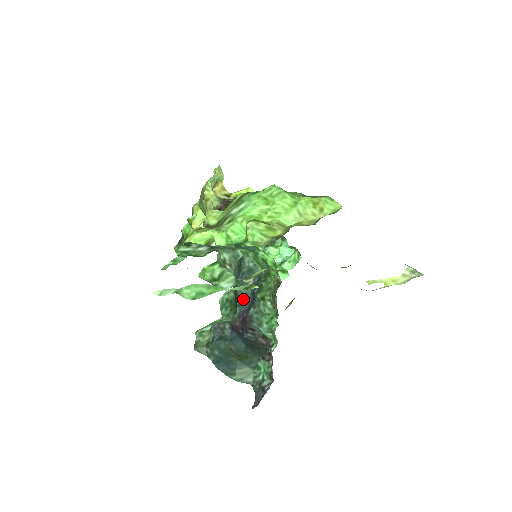
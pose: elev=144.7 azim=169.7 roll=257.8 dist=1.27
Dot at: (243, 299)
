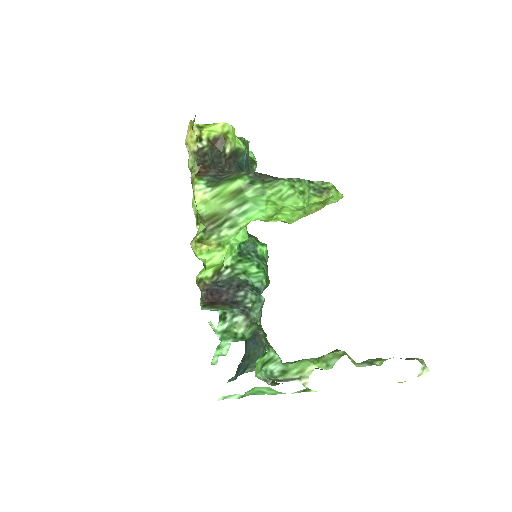
Dot at: occluded
